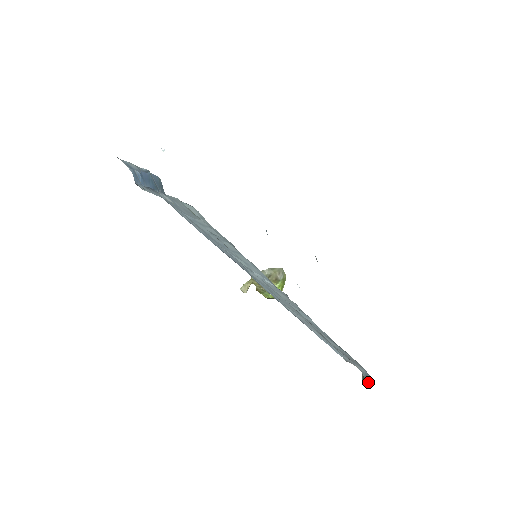
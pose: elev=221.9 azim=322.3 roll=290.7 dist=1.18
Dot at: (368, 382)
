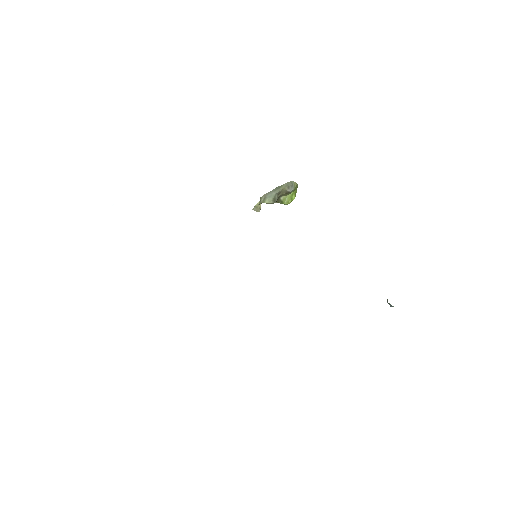
Dot at: (392, 306)
